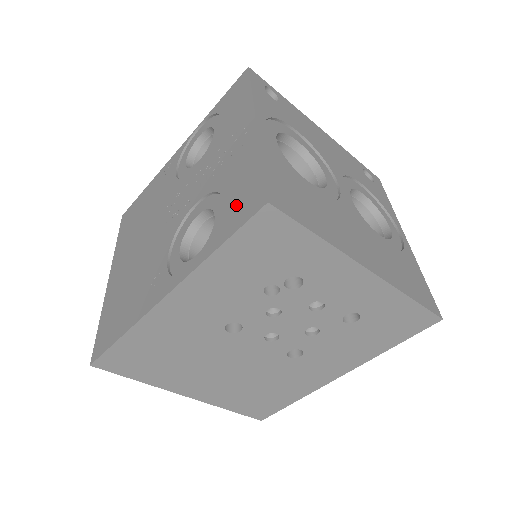
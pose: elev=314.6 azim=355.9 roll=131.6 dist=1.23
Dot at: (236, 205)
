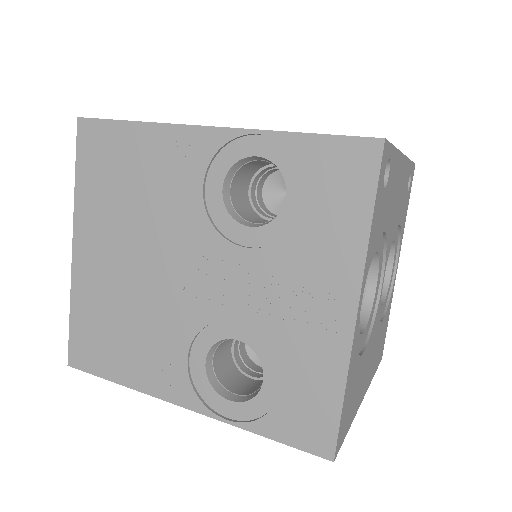
Dot at: (297, 413)
